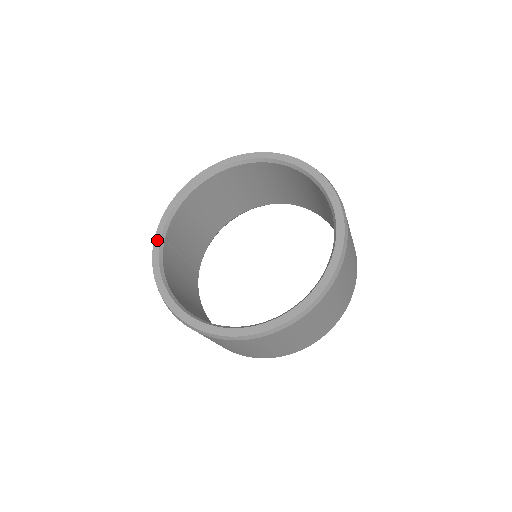
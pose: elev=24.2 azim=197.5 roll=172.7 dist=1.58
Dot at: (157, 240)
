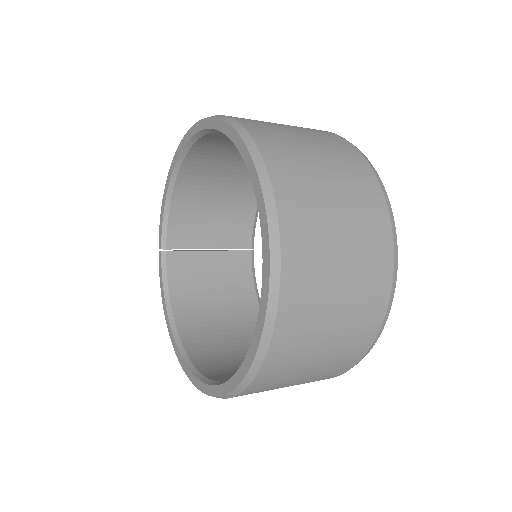
Dot at: (159, 251)
